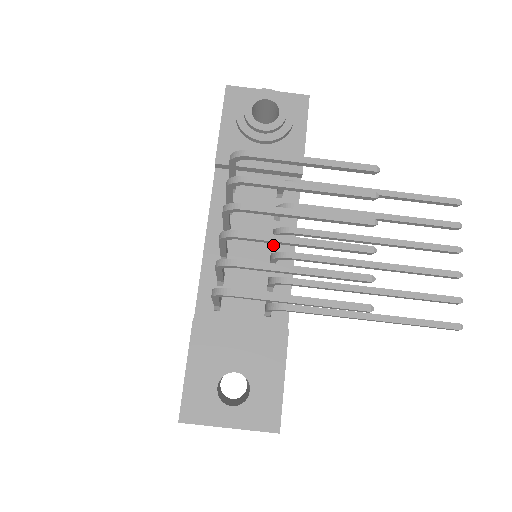
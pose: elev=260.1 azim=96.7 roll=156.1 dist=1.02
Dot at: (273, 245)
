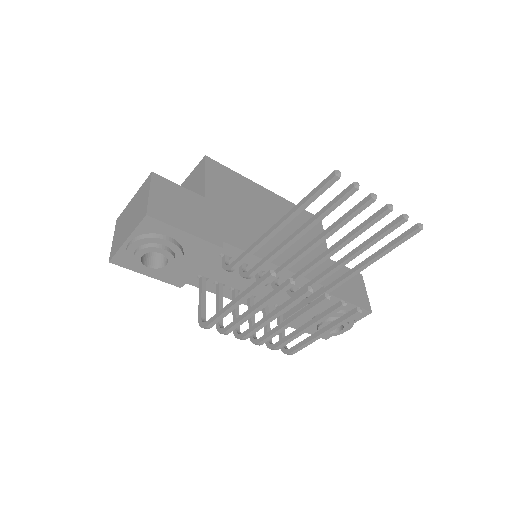
Dot at: (263, 274)
